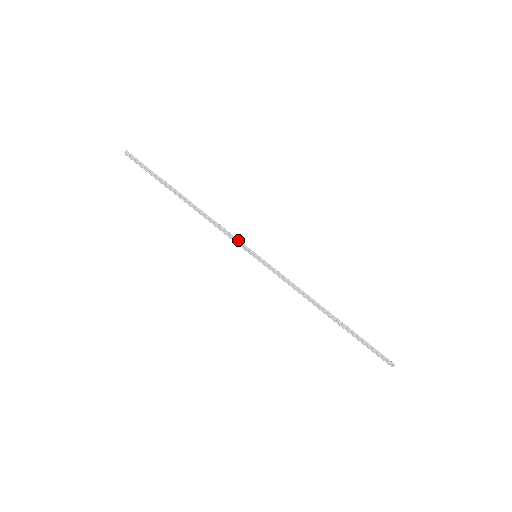
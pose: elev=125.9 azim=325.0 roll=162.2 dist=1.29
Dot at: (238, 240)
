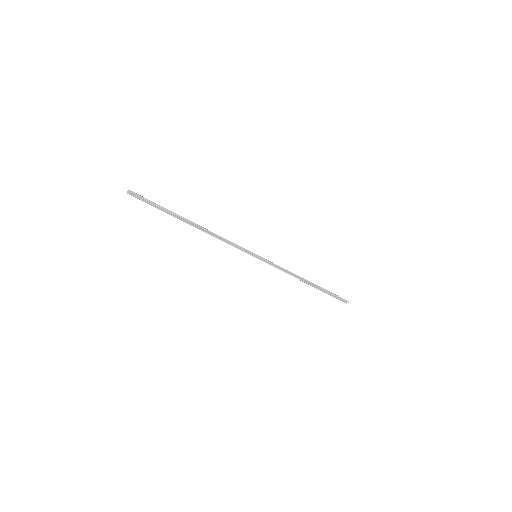
Dot at: (242, 248)
